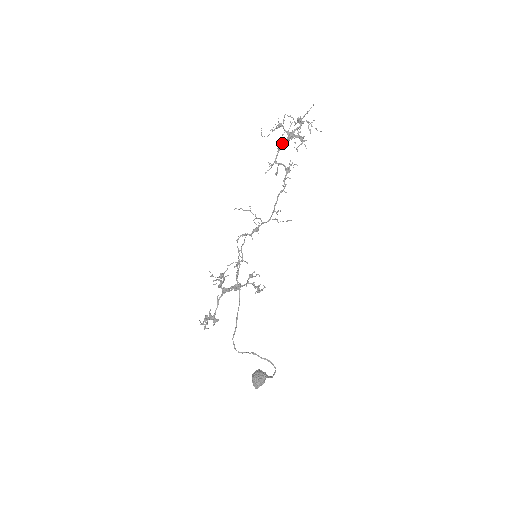
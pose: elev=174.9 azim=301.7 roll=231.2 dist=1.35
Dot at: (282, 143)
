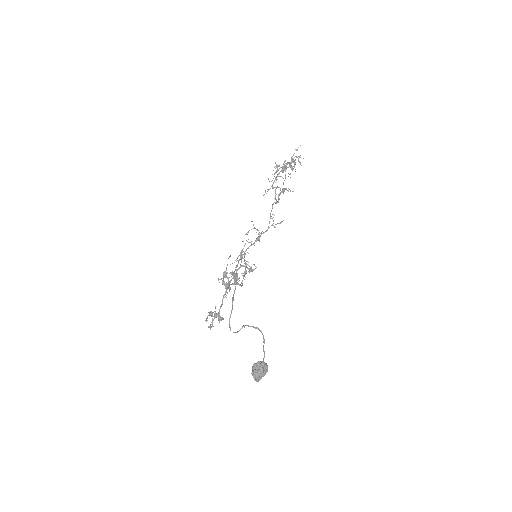
Dot at: (277, 174)
